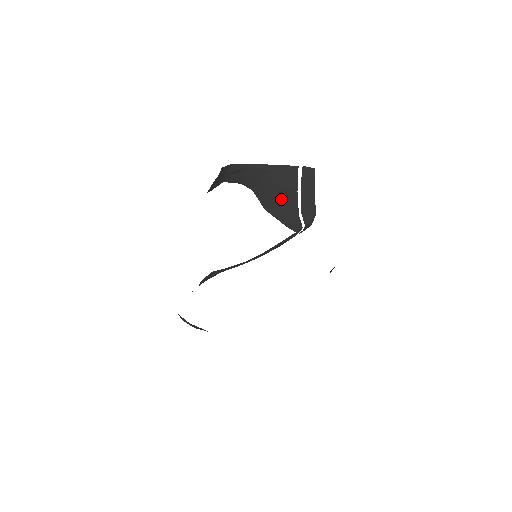
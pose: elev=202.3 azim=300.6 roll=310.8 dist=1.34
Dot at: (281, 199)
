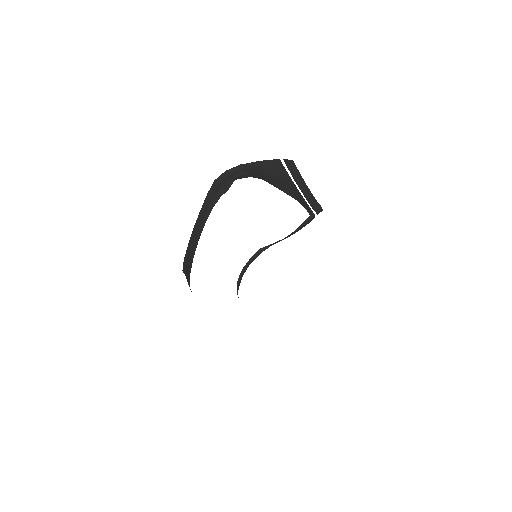
Dot at: (287, 186)
